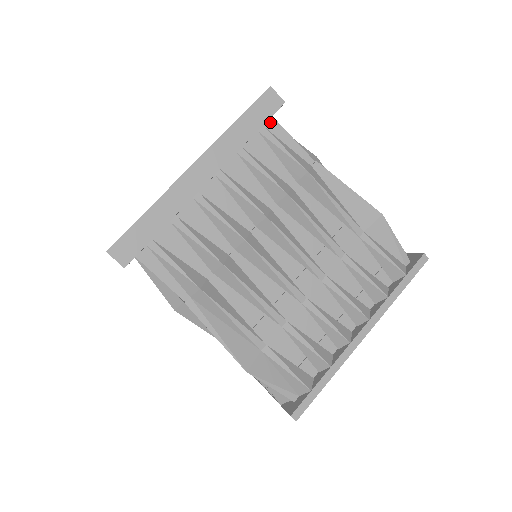
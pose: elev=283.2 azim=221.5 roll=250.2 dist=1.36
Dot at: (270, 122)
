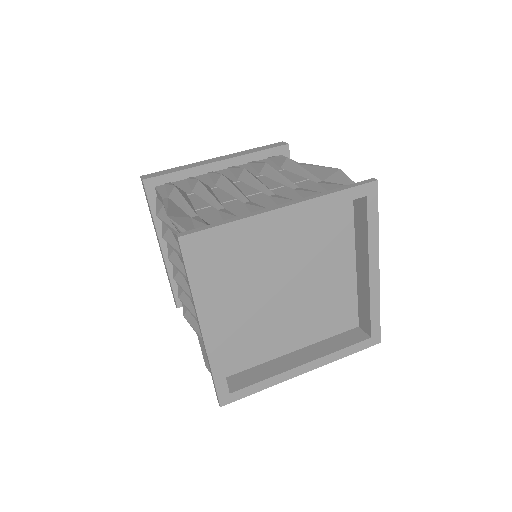
Dot at: (278, 156)
